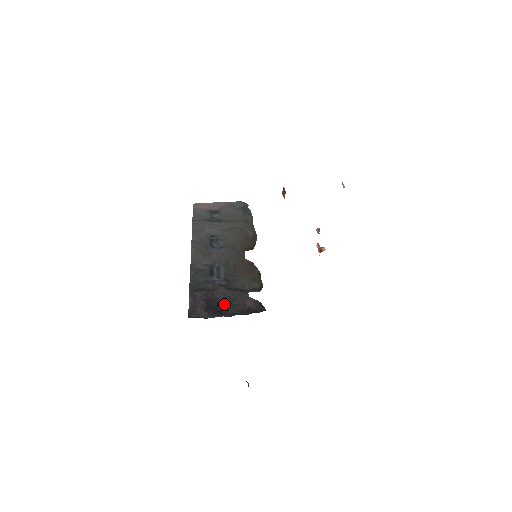
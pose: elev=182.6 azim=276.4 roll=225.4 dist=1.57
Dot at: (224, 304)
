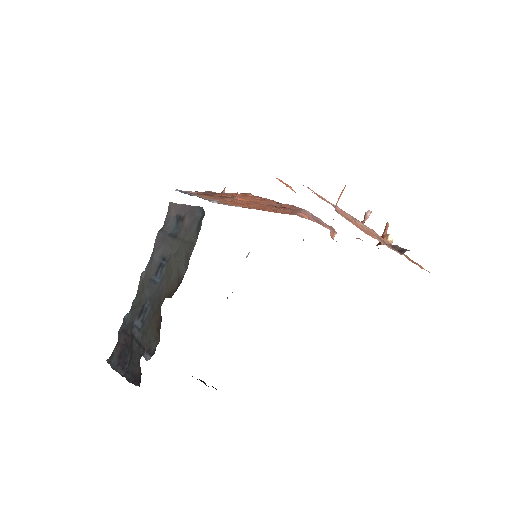
Dot at: (131, 356)
